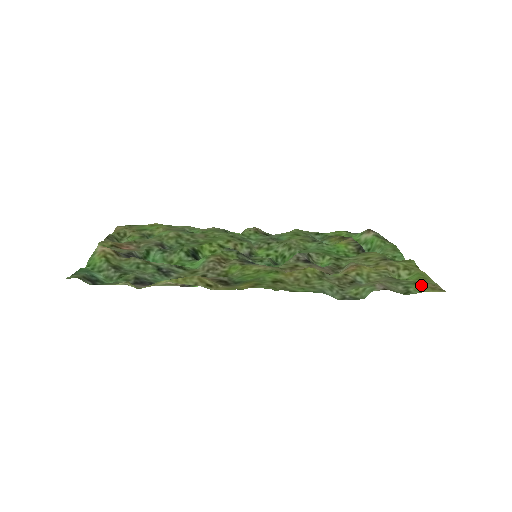
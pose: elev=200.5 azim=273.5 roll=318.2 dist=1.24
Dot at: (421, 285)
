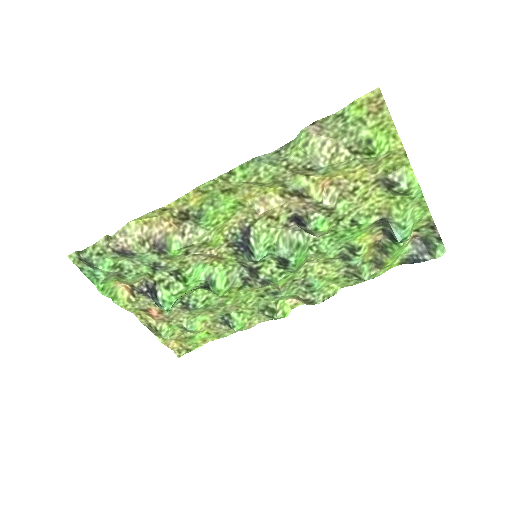
Dot at: (362, 112)
